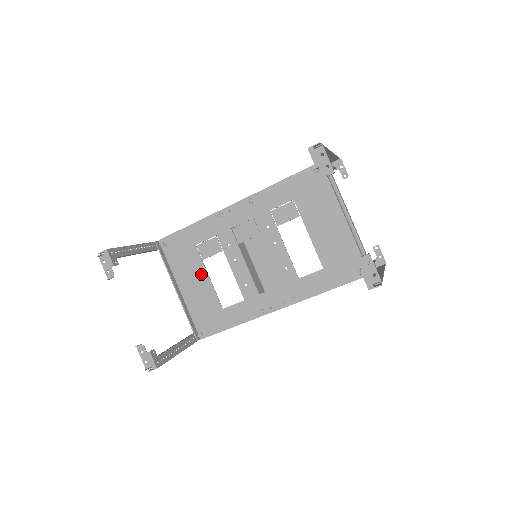
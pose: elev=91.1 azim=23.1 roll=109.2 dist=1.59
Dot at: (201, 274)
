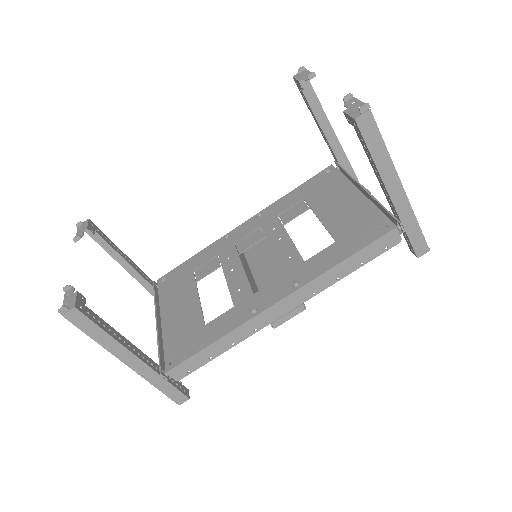
Dot at: (190, 296)
